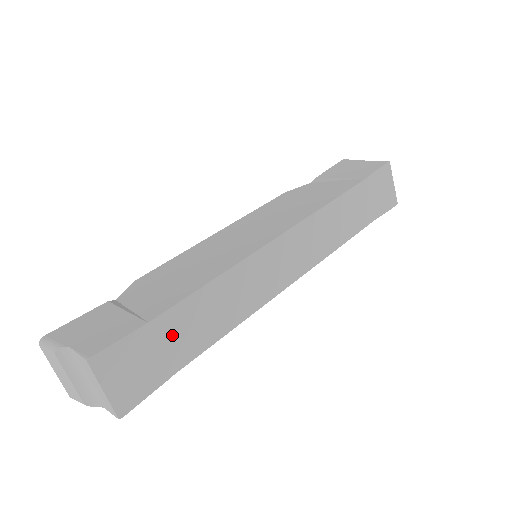
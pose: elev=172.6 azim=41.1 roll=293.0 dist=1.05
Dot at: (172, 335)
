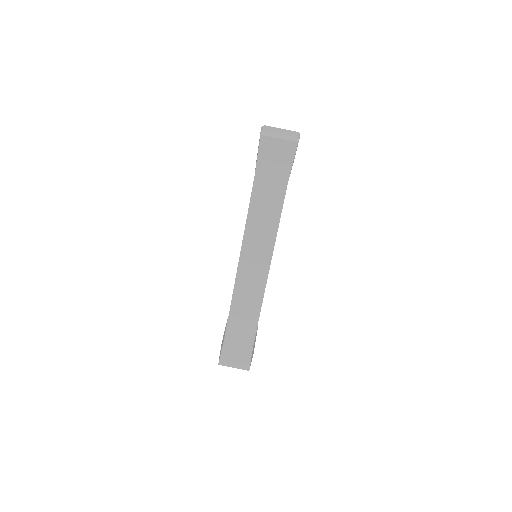
Dot at: (237, 336)
